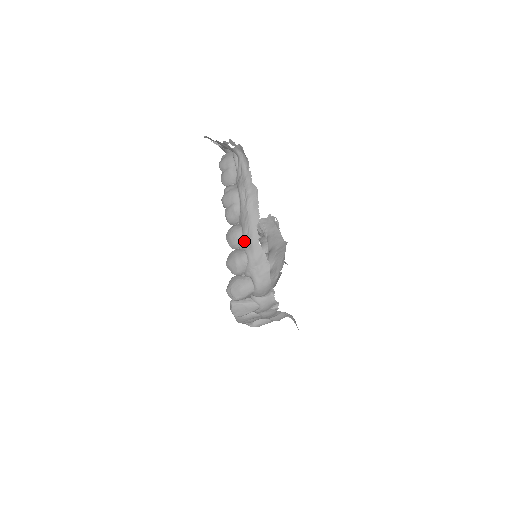
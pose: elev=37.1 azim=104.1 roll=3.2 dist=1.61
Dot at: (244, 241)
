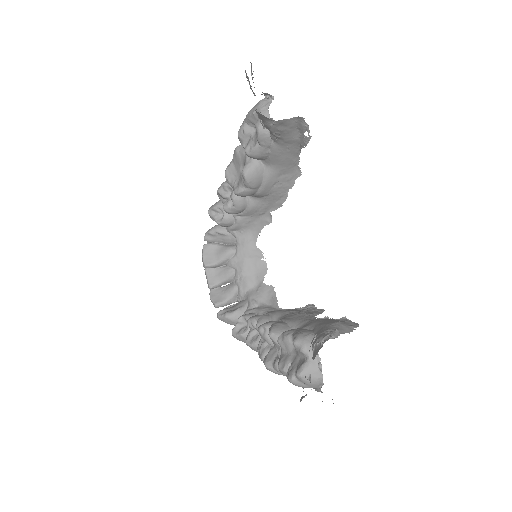
Dot at: occluded
